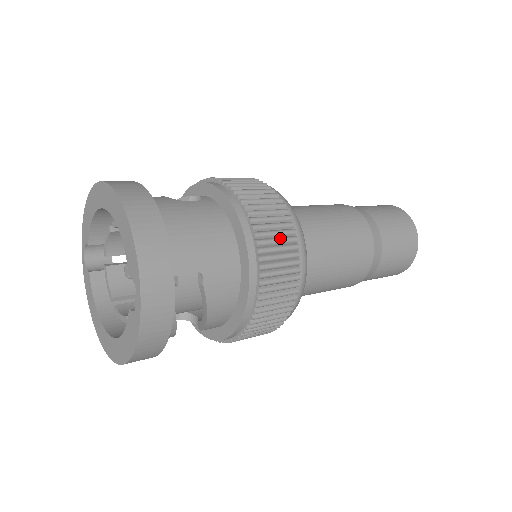
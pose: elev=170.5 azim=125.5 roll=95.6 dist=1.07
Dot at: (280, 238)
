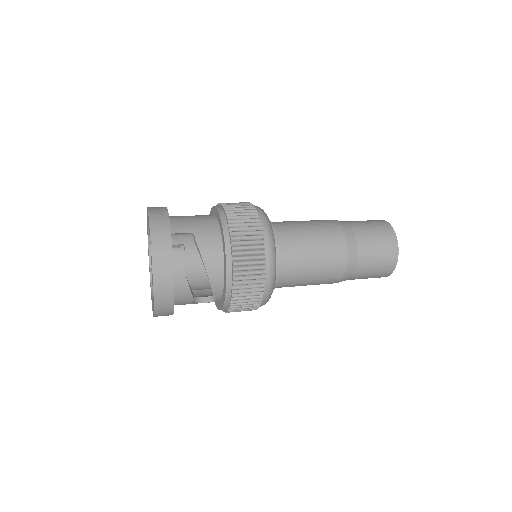
Dot at: (244, 212)
